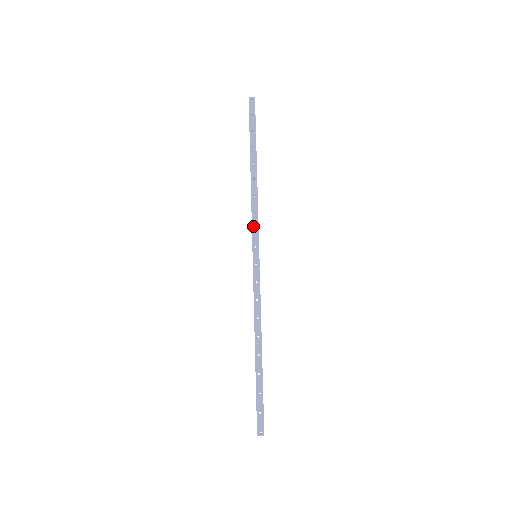
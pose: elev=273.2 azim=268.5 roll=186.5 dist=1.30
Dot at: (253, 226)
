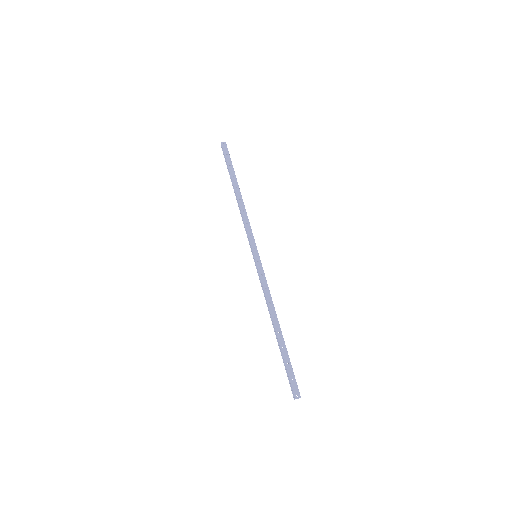
Dot at: (248, 233)
